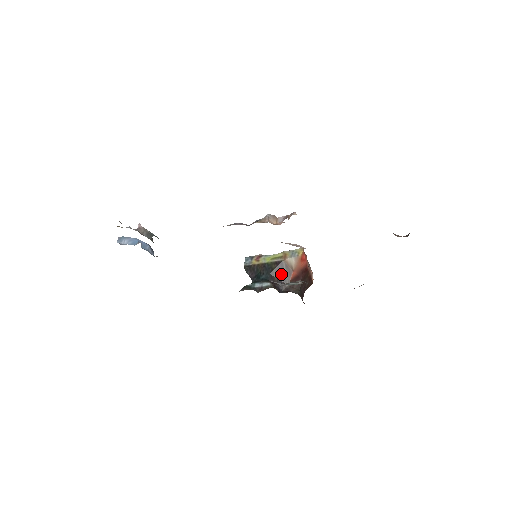
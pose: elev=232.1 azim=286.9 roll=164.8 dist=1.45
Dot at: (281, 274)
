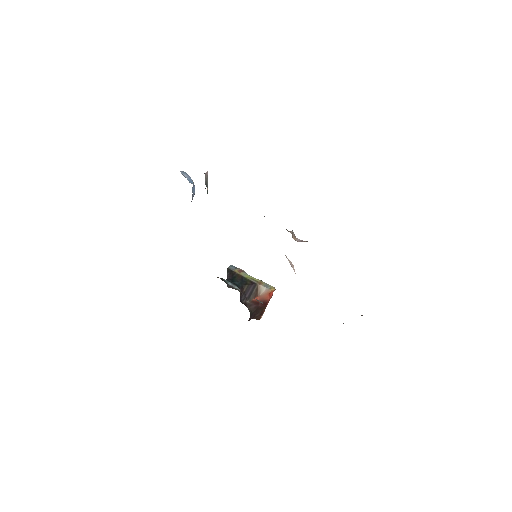
Dot at: (249, 291)
